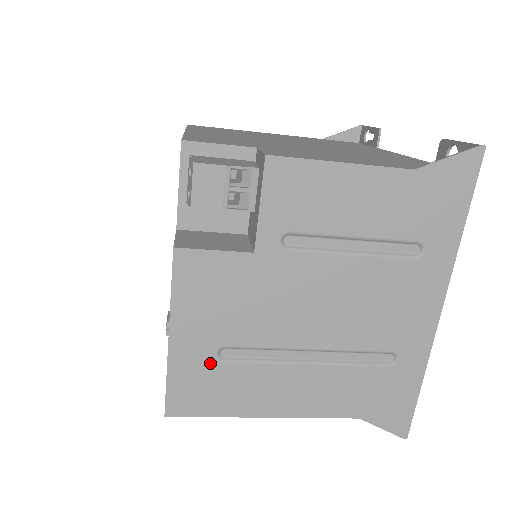
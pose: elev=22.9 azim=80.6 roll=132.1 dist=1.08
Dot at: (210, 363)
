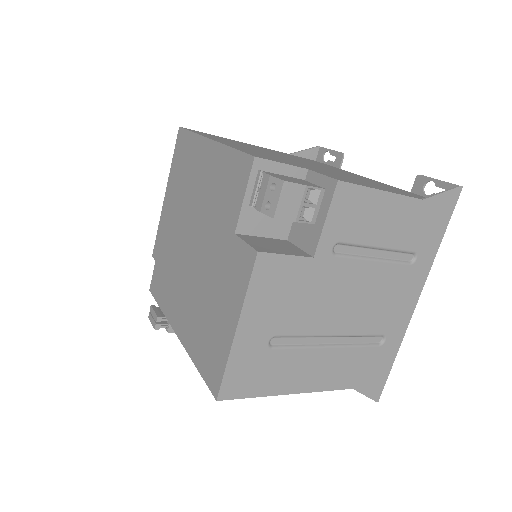
Dot at: (262, 350)
